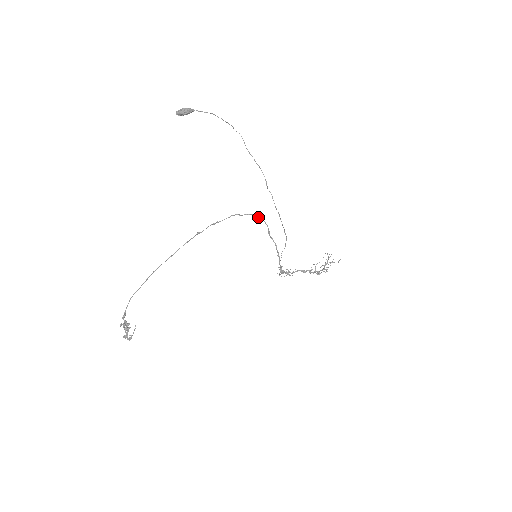
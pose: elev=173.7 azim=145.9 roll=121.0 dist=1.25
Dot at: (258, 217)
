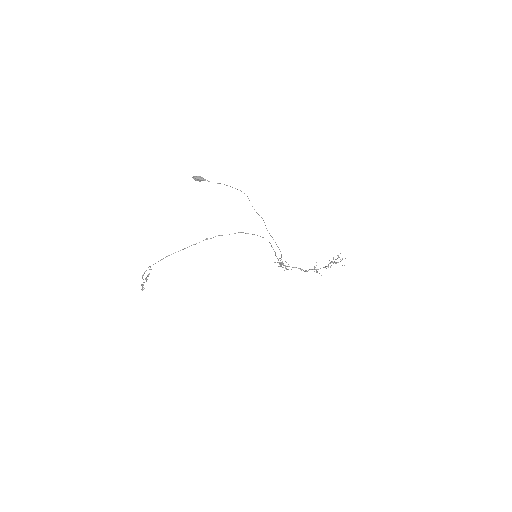
Dot at: occluded
